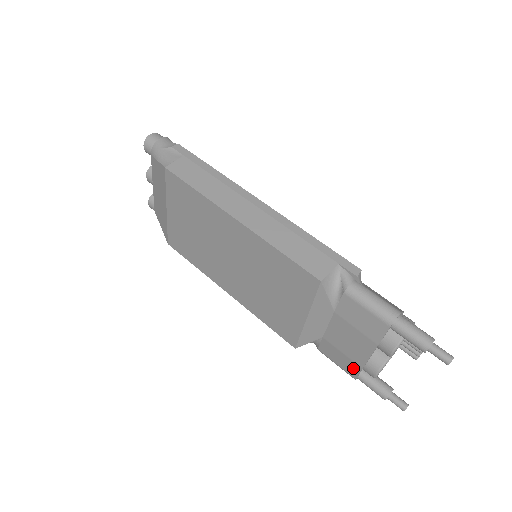
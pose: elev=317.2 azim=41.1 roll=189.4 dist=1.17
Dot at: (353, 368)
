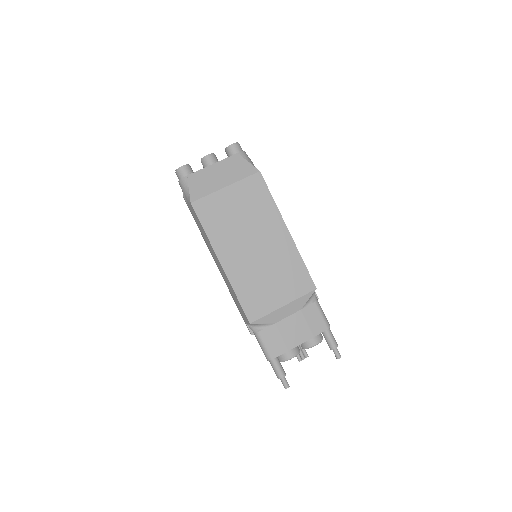
Dot at: (280, 350)
